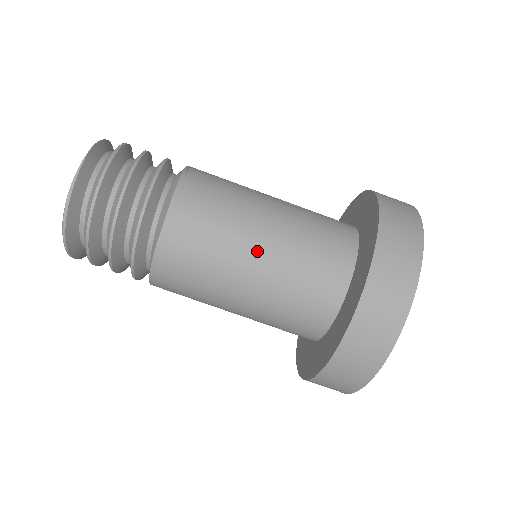
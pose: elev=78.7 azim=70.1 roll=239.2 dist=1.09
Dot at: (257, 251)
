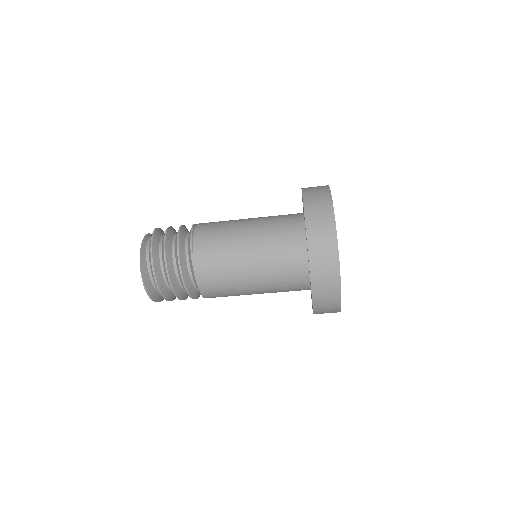
Dot at: (252, 281)
